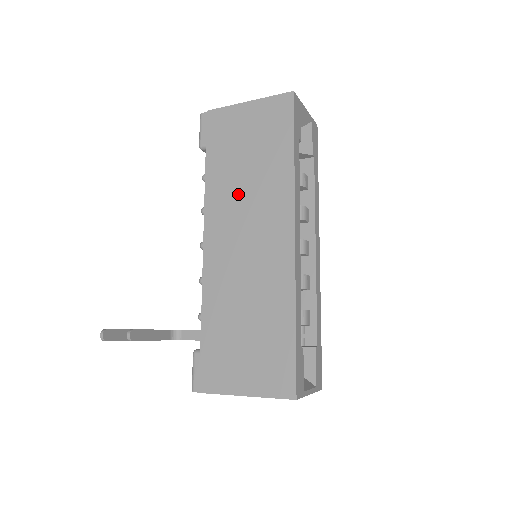
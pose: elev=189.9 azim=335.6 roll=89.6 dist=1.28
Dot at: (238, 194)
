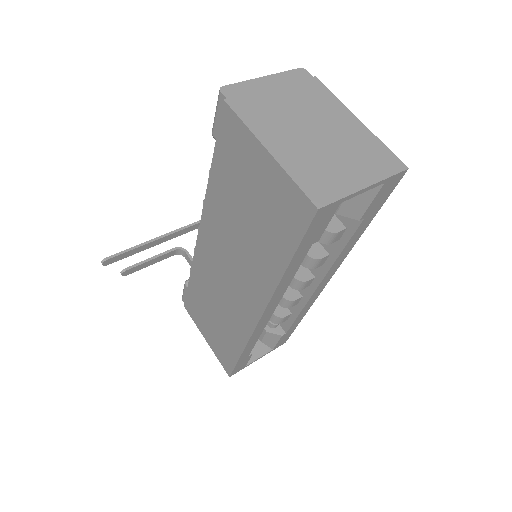
Dot at: (230, 234)
